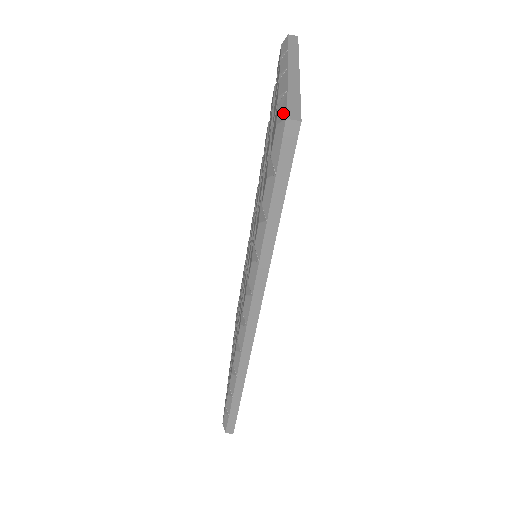
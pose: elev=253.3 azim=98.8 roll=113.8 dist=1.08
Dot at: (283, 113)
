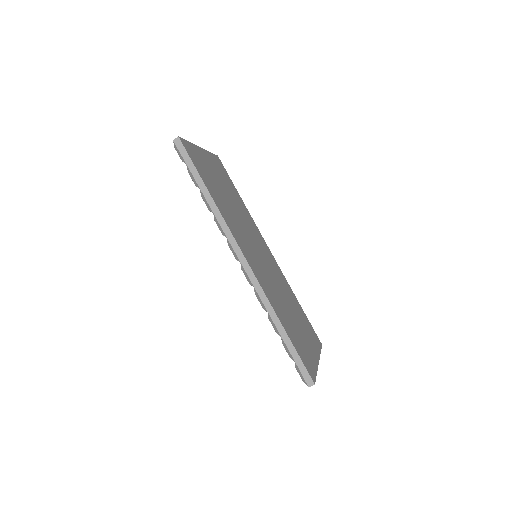
Dot at: occluded
